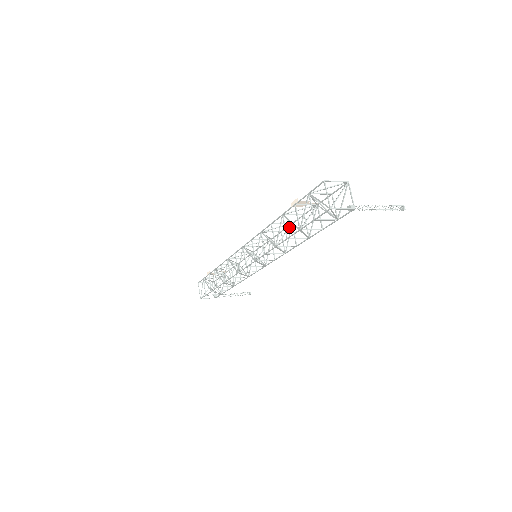
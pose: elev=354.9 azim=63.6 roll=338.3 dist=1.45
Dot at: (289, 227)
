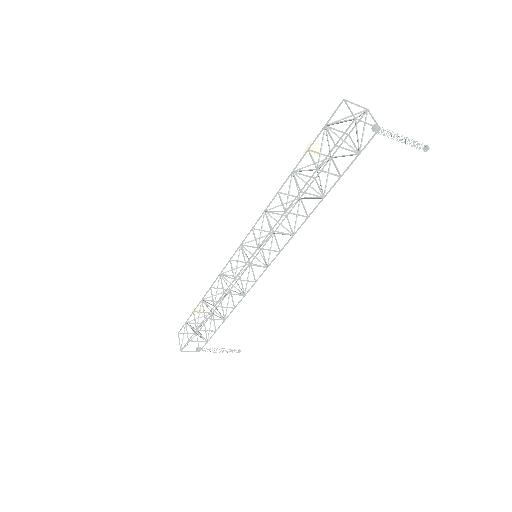
Dot at: (297, 200)
